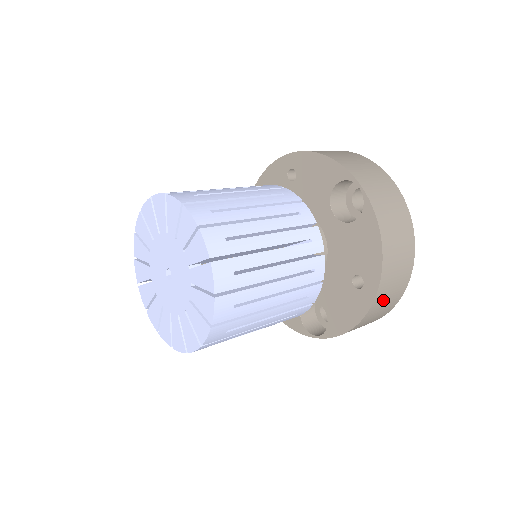
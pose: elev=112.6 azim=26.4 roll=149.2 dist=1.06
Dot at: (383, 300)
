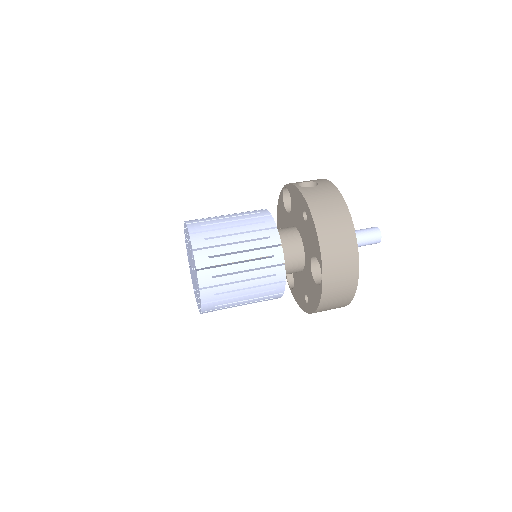
Dot at: occluded
